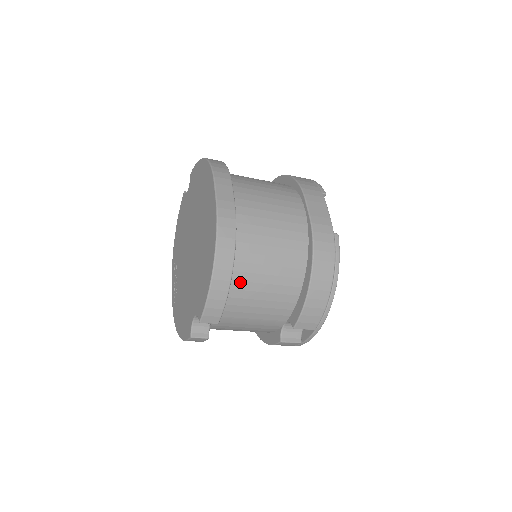
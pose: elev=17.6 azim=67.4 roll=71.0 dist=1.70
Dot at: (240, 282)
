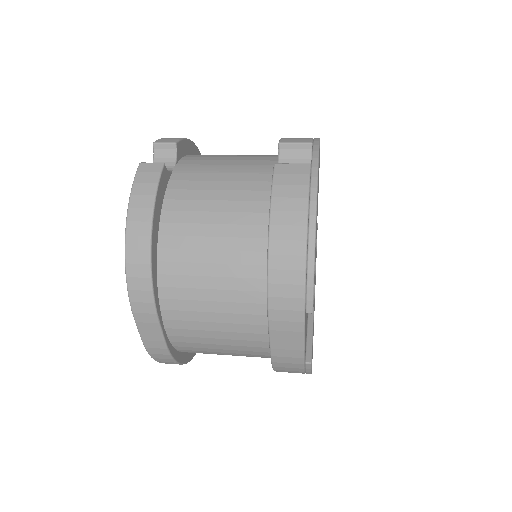
Dot at: occluded
